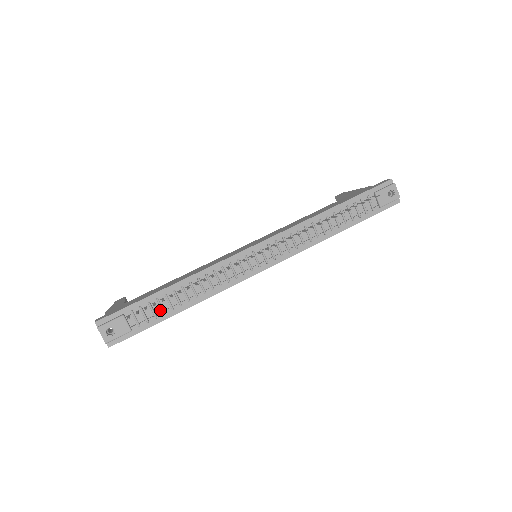
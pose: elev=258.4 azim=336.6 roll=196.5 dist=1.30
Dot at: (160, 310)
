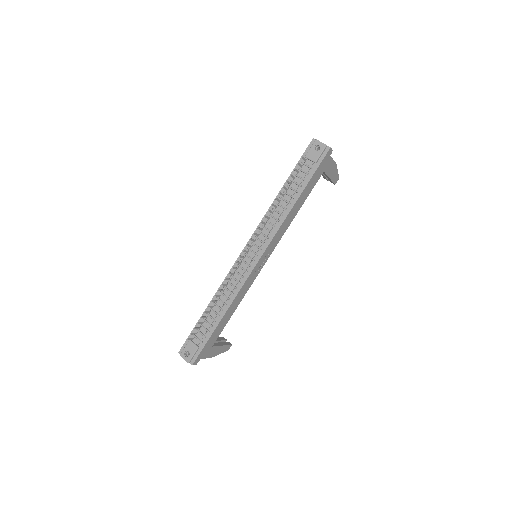
Dot at: (209, 325)
